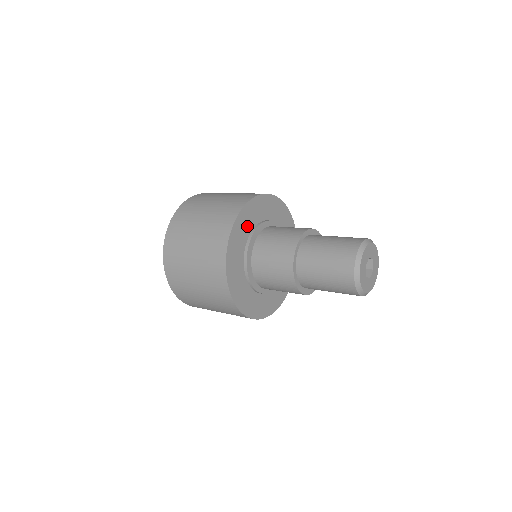
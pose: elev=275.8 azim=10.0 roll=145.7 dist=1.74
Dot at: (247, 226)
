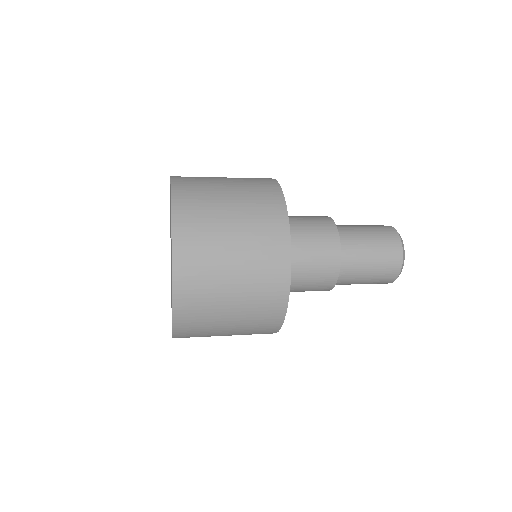
Dot at: occluded
